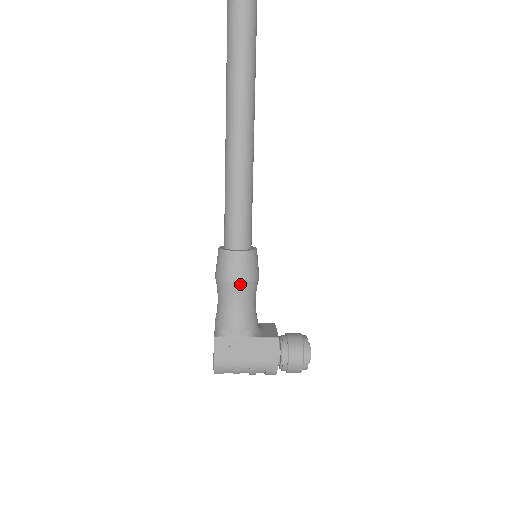
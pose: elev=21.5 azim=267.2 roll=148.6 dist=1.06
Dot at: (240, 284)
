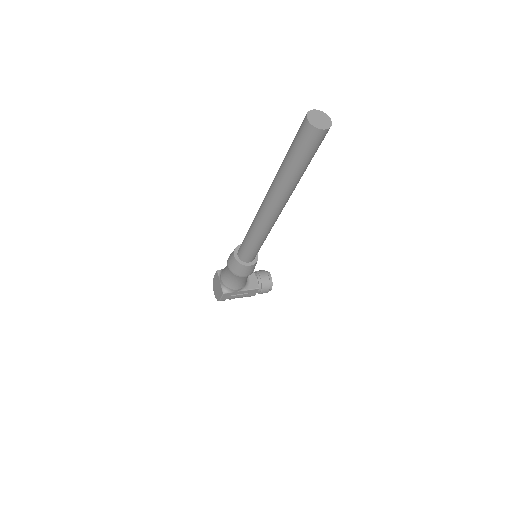
Dot at: occluded
